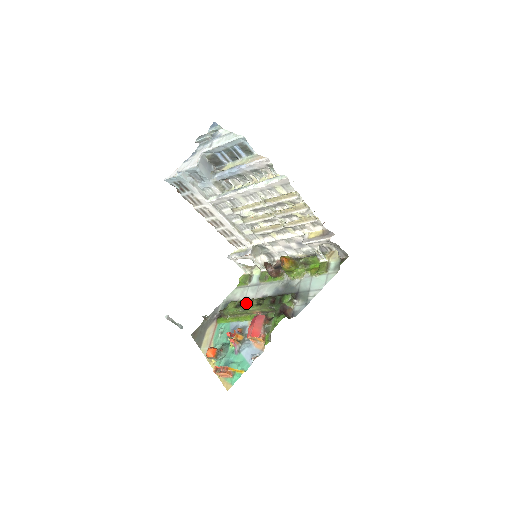
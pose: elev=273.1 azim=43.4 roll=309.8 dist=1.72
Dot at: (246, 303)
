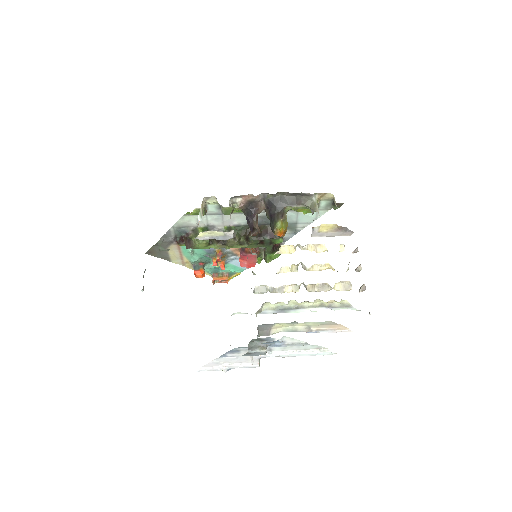
Dot at: occluded
